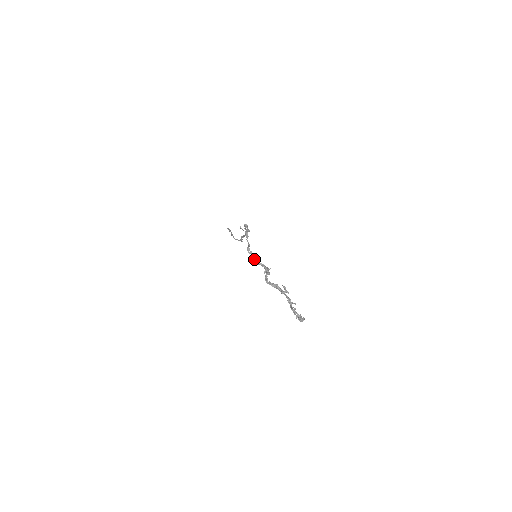
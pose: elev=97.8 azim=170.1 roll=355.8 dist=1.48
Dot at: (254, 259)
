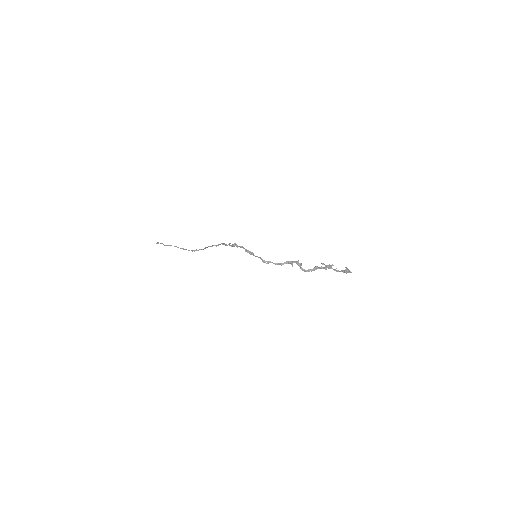
Dot at: occluded
